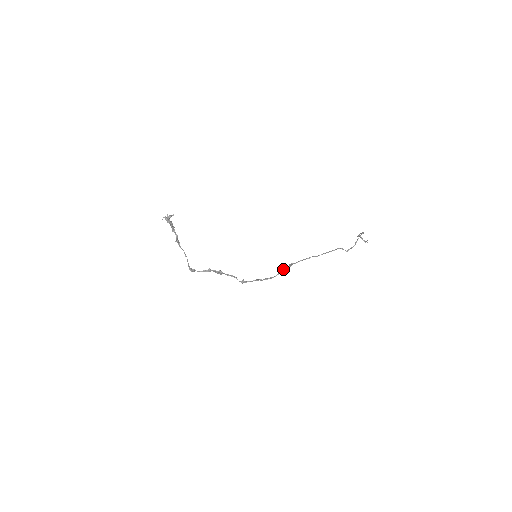
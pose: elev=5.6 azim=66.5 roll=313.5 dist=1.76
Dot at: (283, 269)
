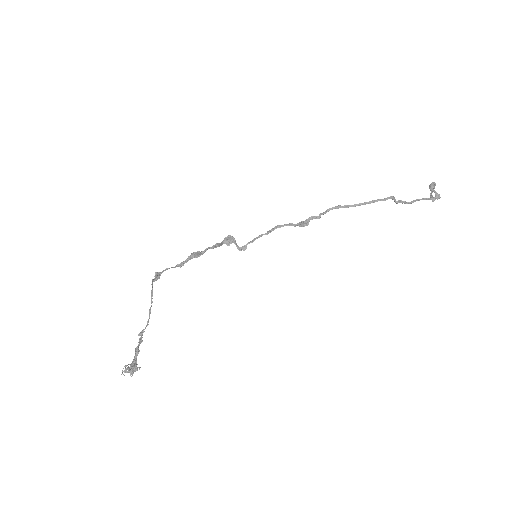
Dot at: (291, 225)
